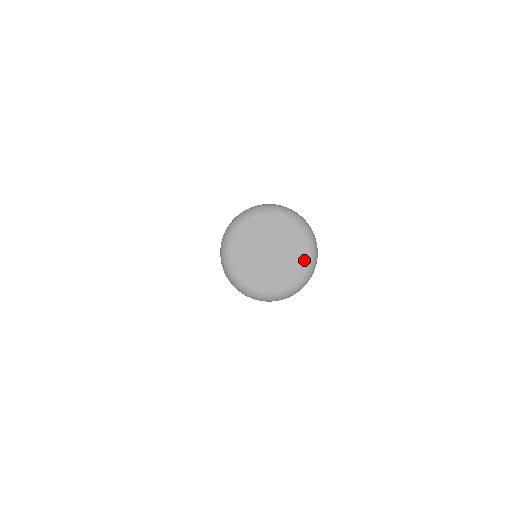
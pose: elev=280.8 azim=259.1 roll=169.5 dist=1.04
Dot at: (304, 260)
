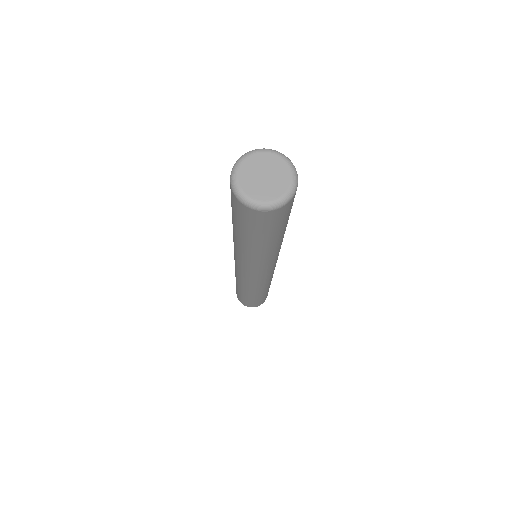
Dot at: (281, 193)
